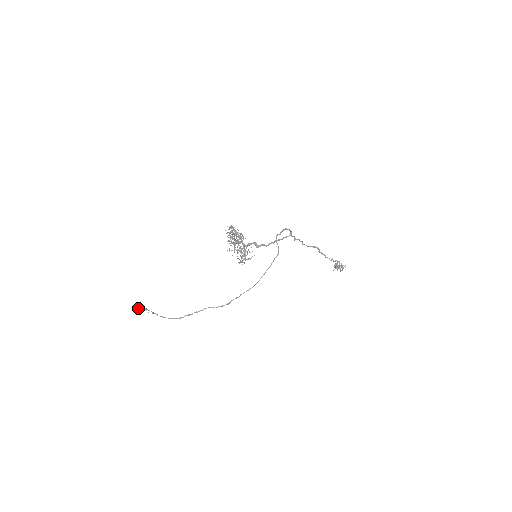
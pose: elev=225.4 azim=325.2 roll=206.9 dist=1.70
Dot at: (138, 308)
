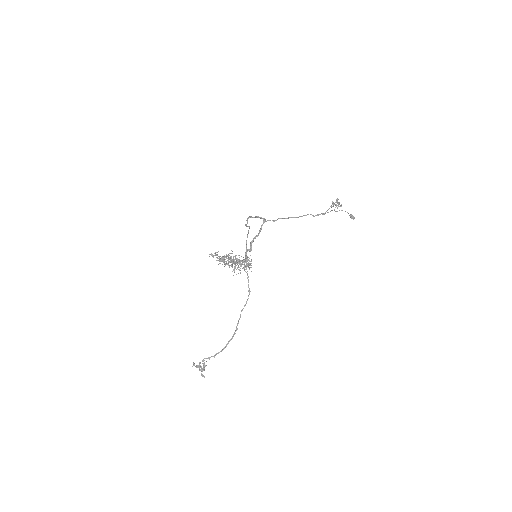
Dot at: (197, 366)
